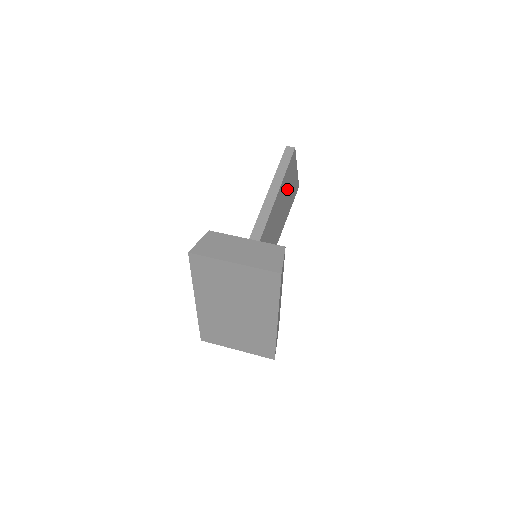
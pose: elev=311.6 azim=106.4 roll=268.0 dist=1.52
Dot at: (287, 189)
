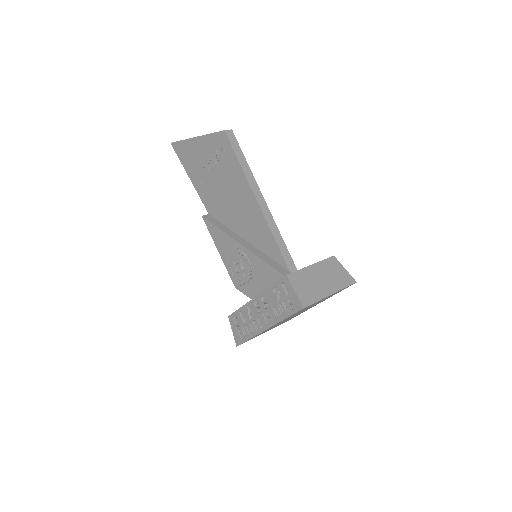
Dot at: occluded
